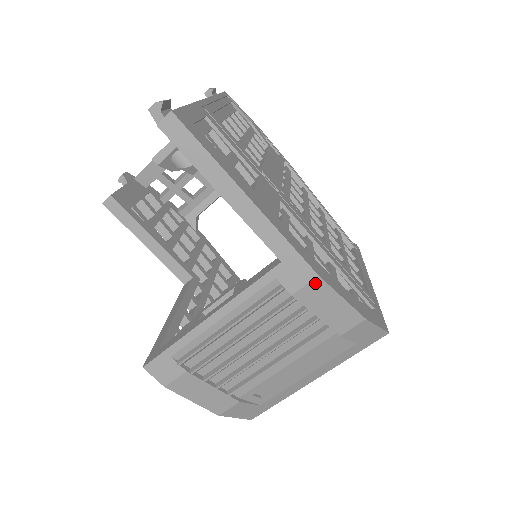
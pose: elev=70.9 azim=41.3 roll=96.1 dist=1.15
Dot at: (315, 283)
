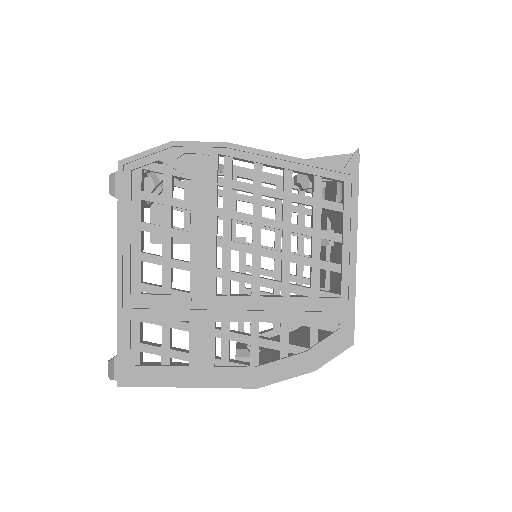
Dot at: (260, 386)
